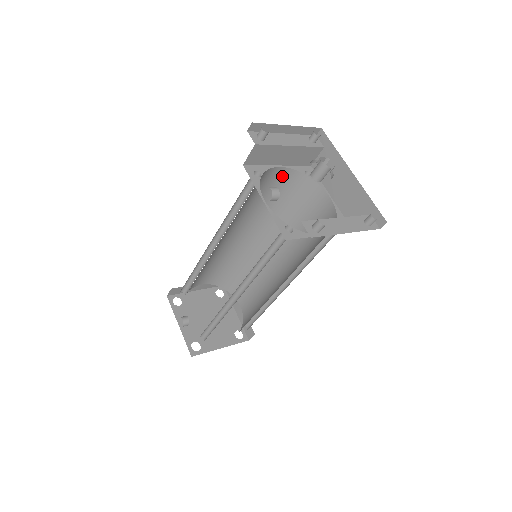
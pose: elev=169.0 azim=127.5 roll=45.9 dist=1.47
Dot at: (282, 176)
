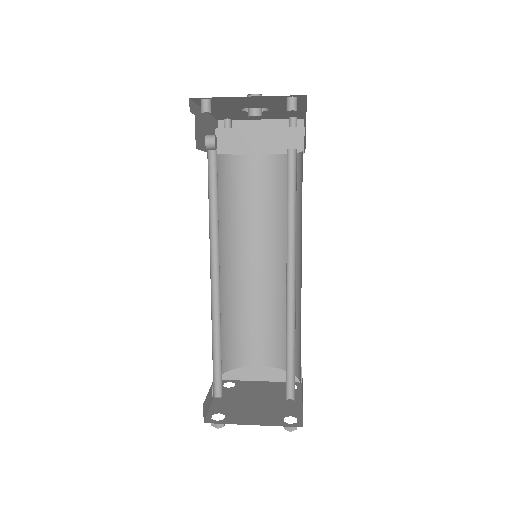
Dot at: (270, 167)
